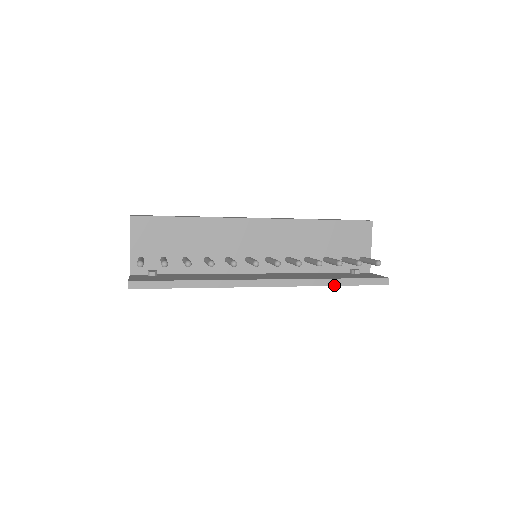
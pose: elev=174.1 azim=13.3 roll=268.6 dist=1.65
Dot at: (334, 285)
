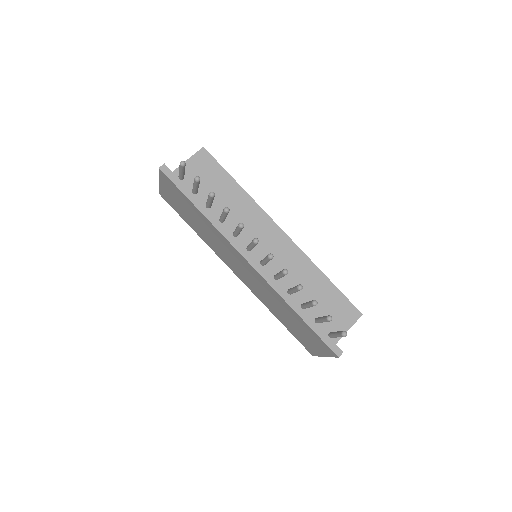
Dot at: (297, 313)
